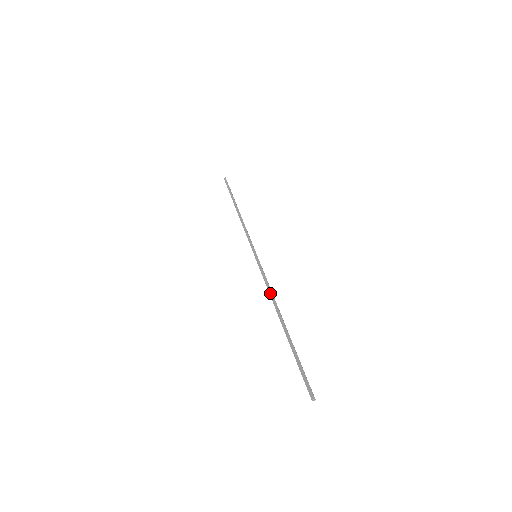
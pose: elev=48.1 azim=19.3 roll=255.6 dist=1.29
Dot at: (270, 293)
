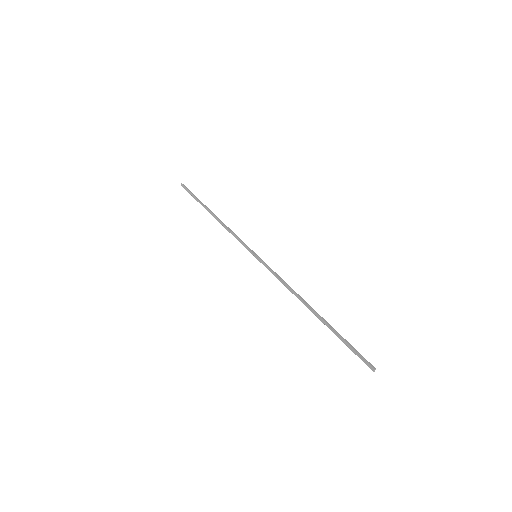
Dot at: (288, 289)
